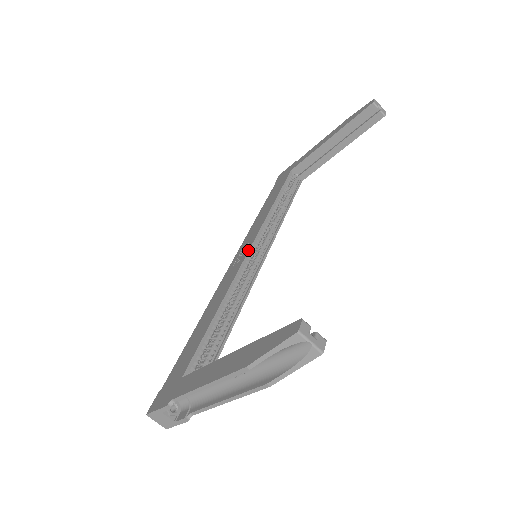
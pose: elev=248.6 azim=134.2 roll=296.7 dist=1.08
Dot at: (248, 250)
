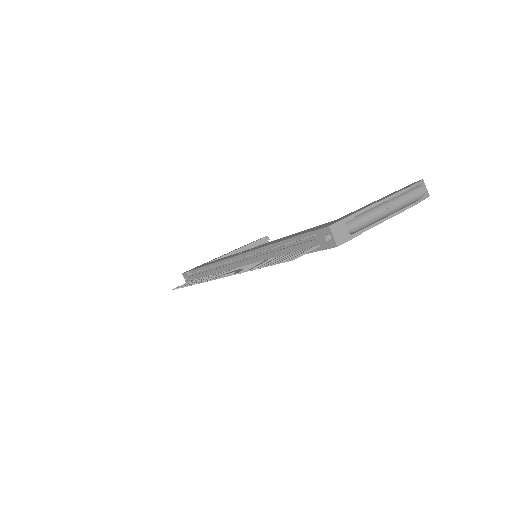
Dot at: occluded
